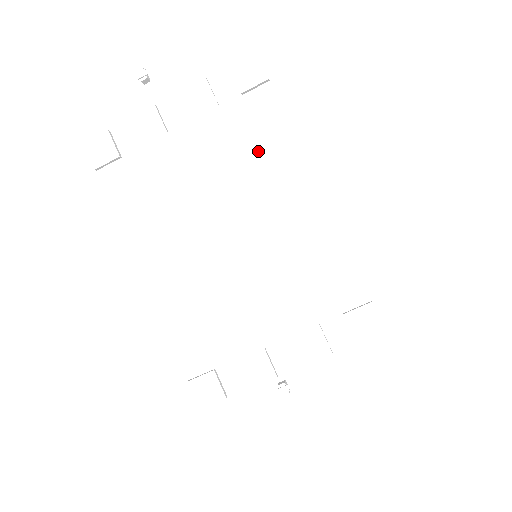
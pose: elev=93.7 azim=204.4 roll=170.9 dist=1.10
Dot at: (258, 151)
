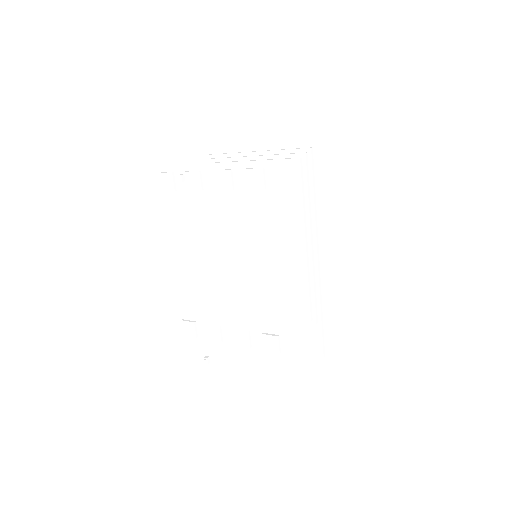
Dot at: (280, 191)
